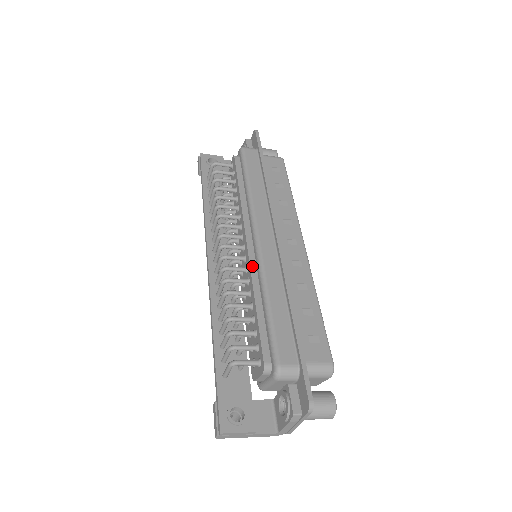
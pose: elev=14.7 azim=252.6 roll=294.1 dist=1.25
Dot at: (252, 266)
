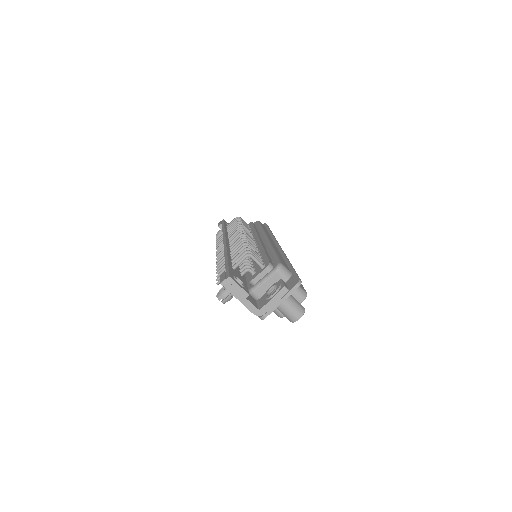
Dot at: (262, 244)
